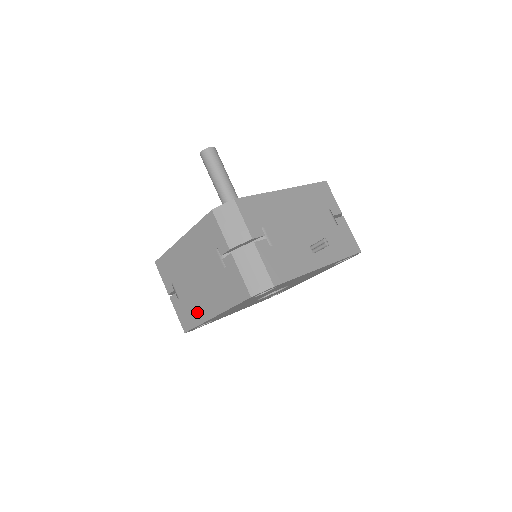
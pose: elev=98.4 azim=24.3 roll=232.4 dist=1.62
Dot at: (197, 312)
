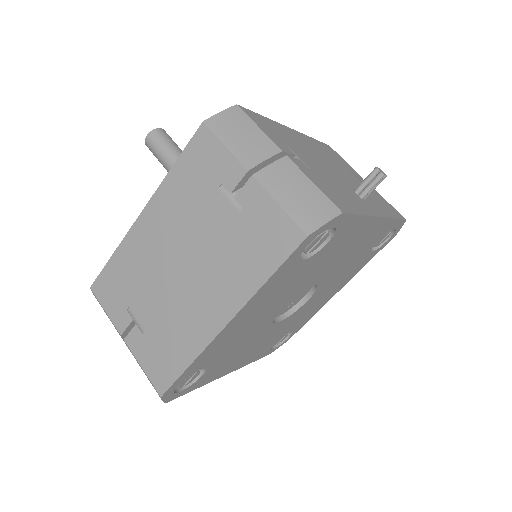
Dot at: (186, 336)
